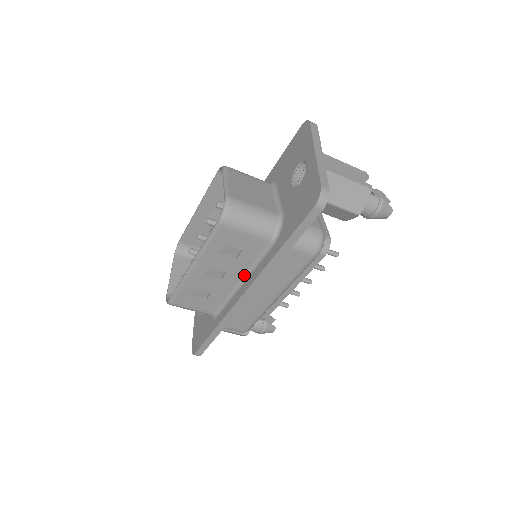
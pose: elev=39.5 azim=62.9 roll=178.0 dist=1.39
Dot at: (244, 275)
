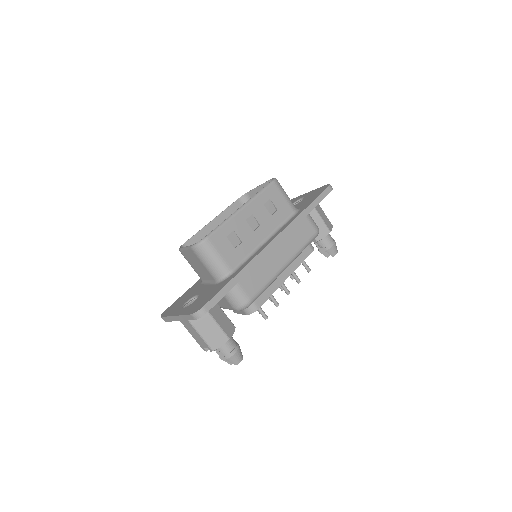
Dot at: (270, 234)
